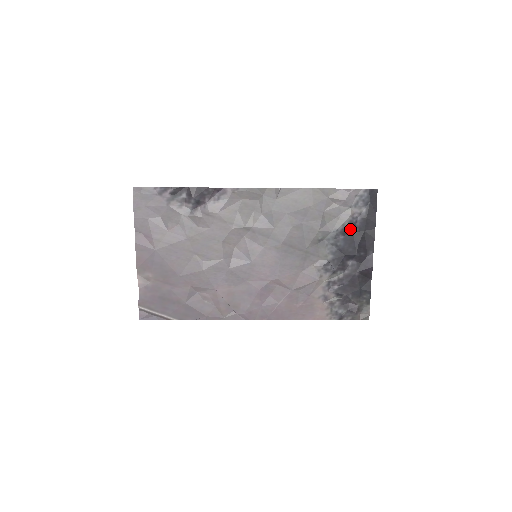
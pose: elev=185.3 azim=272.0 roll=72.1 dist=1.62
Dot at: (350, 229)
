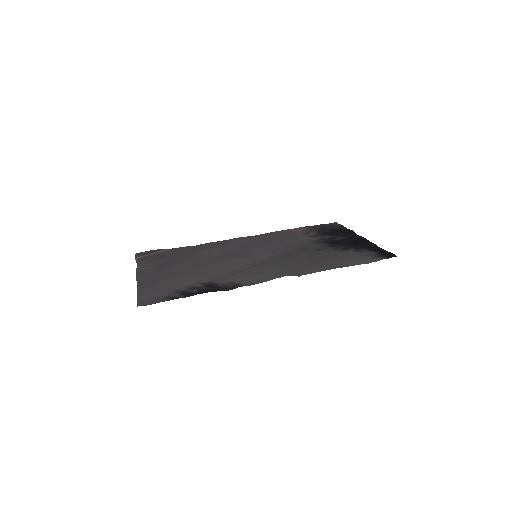
Dot at: (353, 248)
